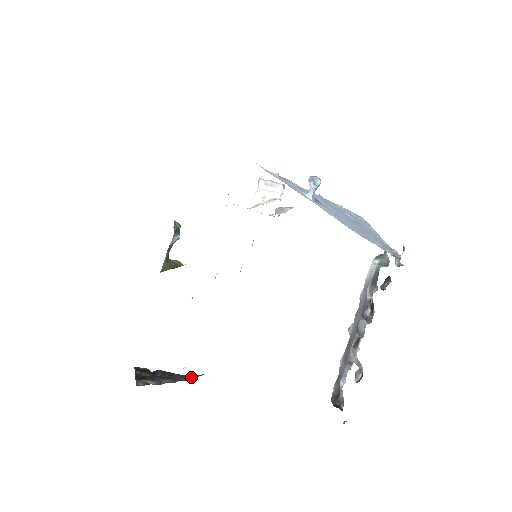
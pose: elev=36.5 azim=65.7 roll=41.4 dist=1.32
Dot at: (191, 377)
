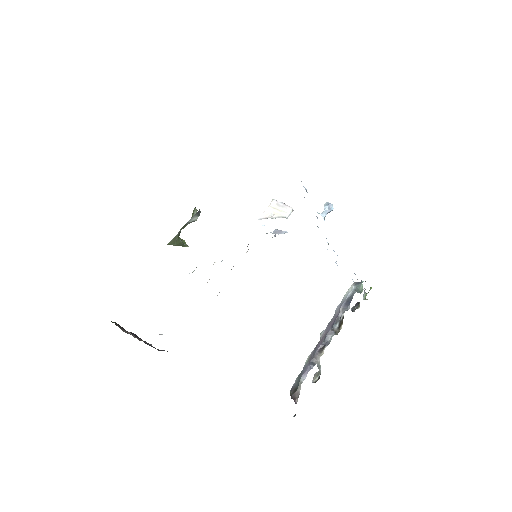
Dot at: (158, 349)
